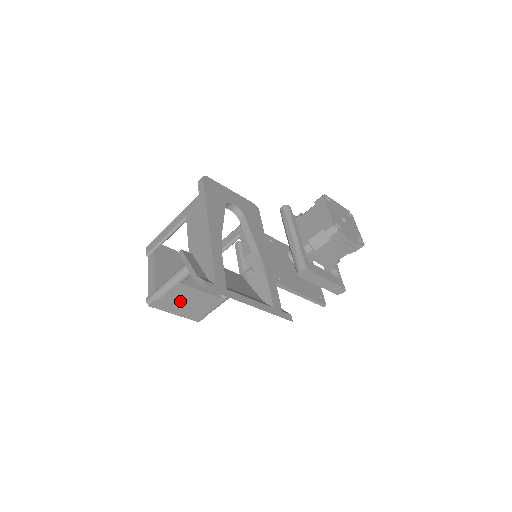
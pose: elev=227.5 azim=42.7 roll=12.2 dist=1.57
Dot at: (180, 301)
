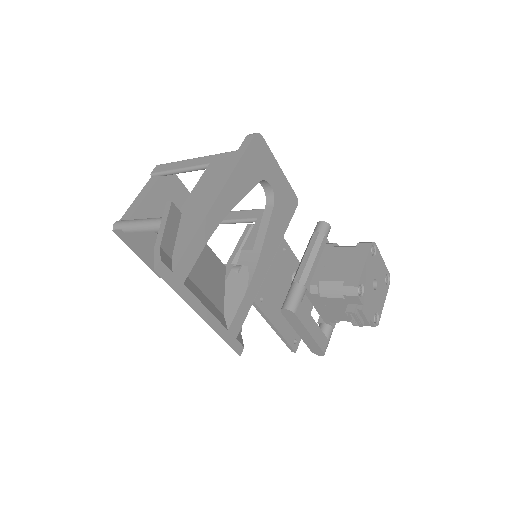
Dot at: (148, 248)
